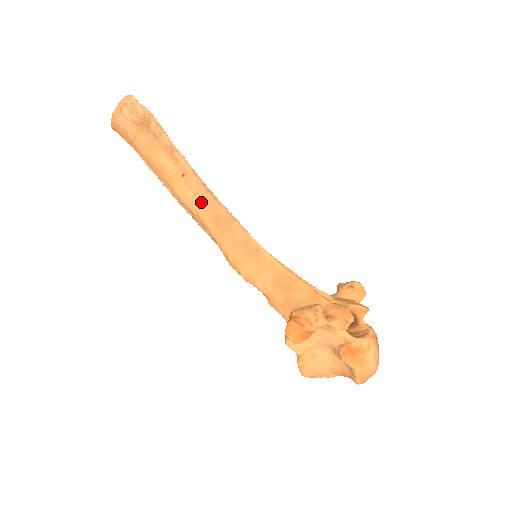
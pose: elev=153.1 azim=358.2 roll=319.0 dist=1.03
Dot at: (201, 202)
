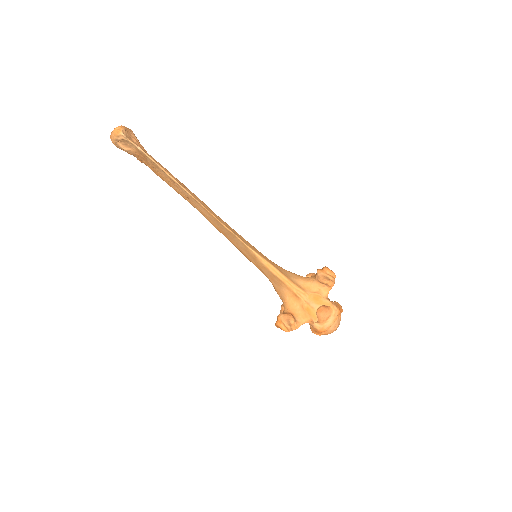
Dot at: (208, 218)
